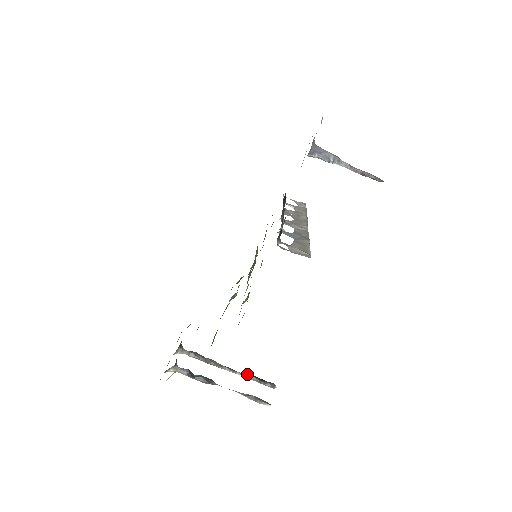
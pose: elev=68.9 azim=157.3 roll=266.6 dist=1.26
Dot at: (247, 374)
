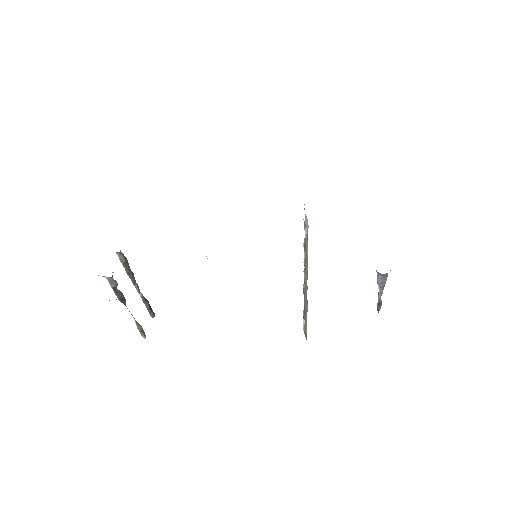
Dot at: (146, 299)
